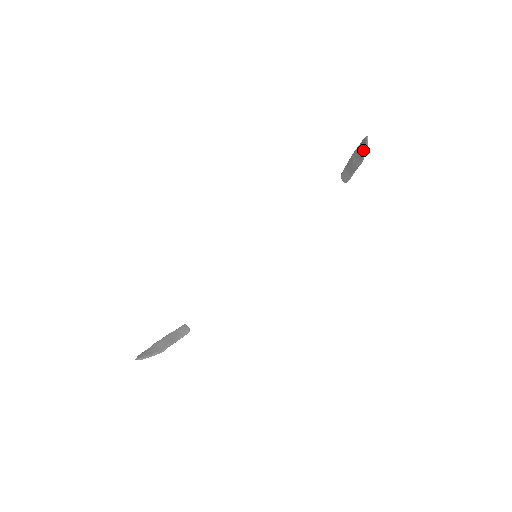
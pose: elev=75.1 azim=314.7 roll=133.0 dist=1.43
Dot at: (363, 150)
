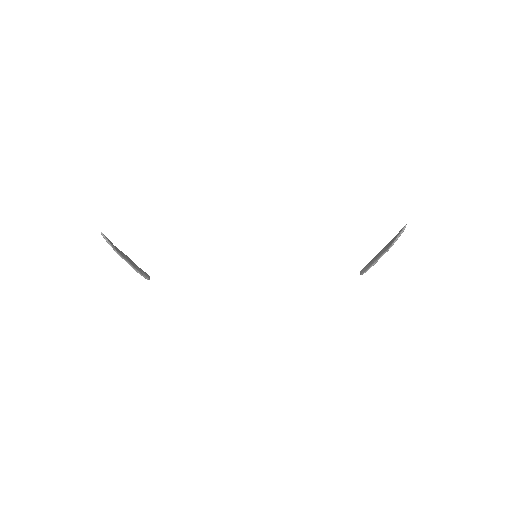
Dot at: (396, 237)
